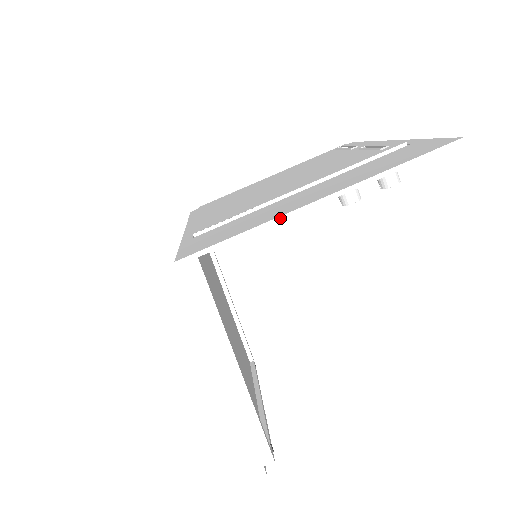
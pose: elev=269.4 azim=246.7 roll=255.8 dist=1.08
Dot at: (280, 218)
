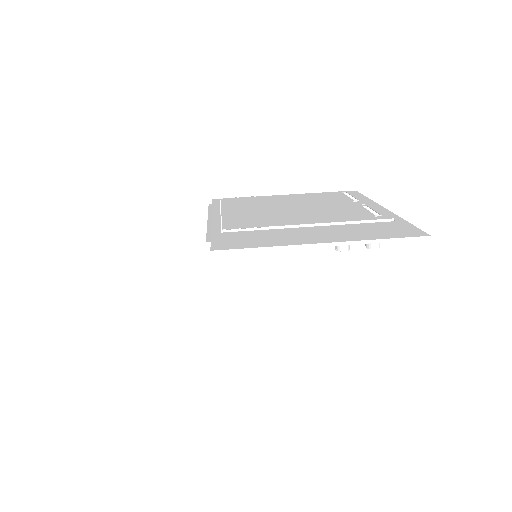
Dot at: (292, 246)
